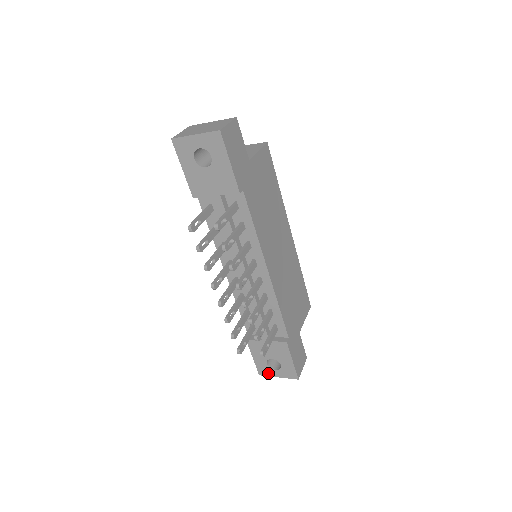
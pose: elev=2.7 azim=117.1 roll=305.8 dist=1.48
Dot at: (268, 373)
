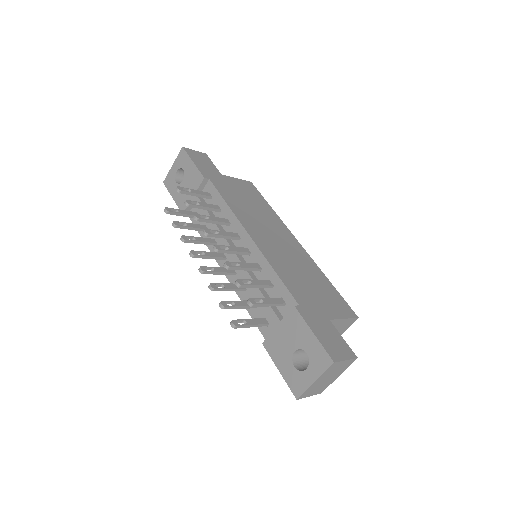
Dot at: (302, 385)
